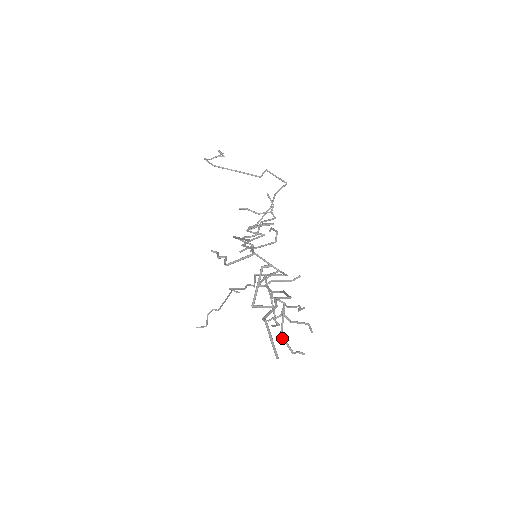
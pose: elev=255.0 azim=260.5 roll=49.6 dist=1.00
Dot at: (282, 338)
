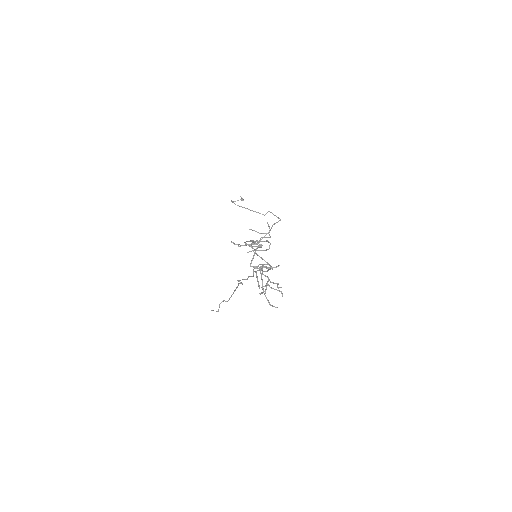
Dot at: (265, 296)
